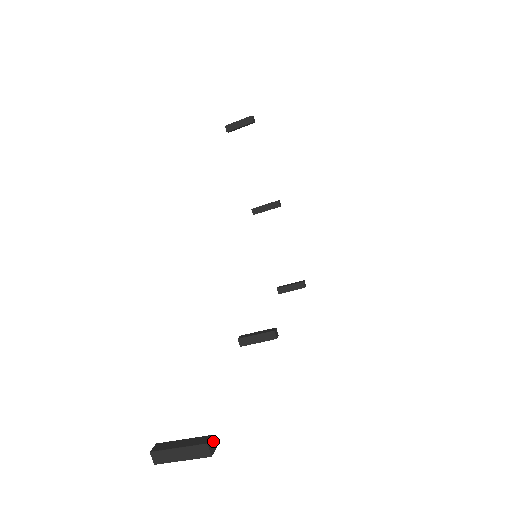
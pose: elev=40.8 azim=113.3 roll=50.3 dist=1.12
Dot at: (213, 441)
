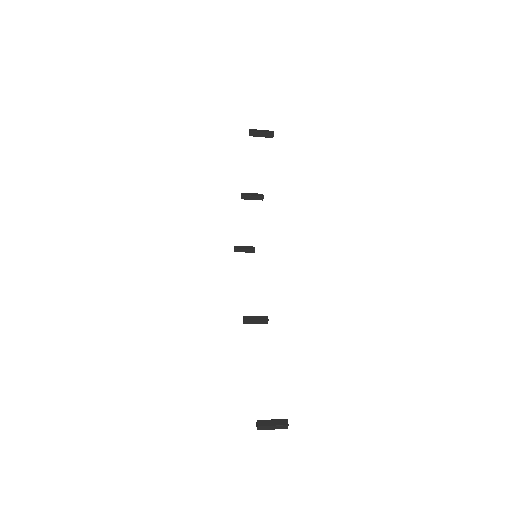
Dot at: (287, 421)
